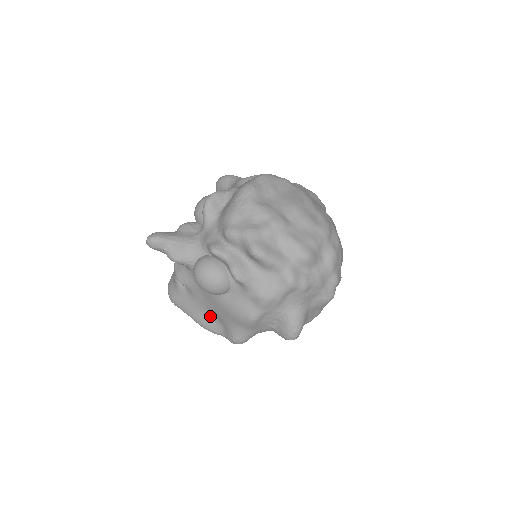
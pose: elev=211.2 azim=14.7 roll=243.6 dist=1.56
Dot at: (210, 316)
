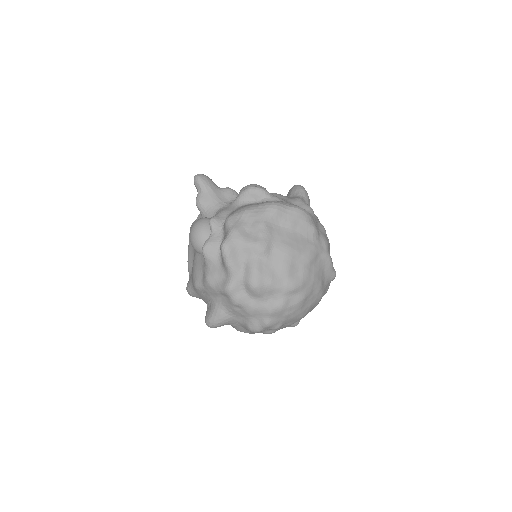
Dot at: (193, 259)
